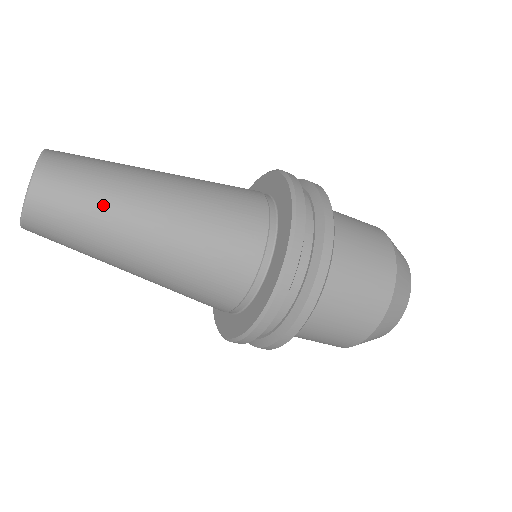
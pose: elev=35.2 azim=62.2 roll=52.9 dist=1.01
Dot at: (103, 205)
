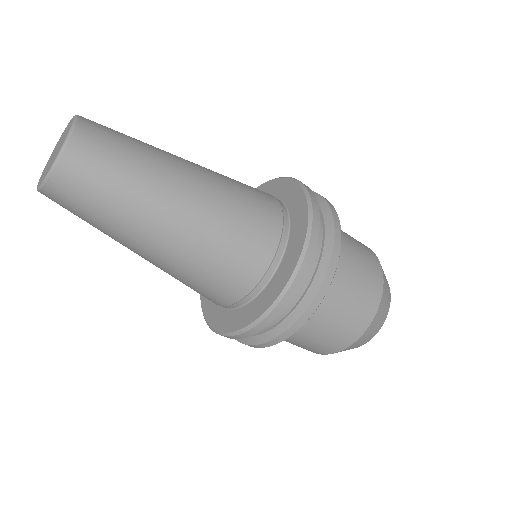
Dot at: (139, 168)
